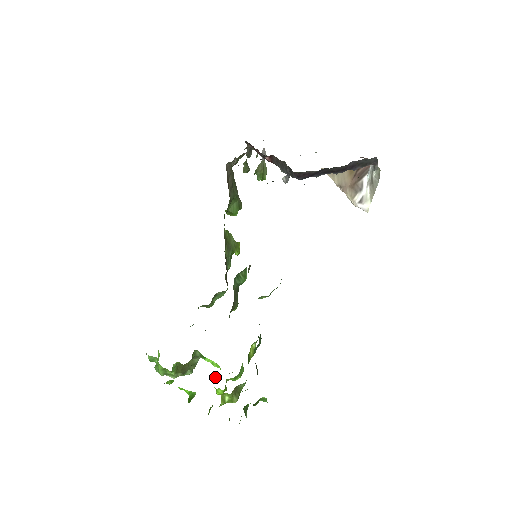
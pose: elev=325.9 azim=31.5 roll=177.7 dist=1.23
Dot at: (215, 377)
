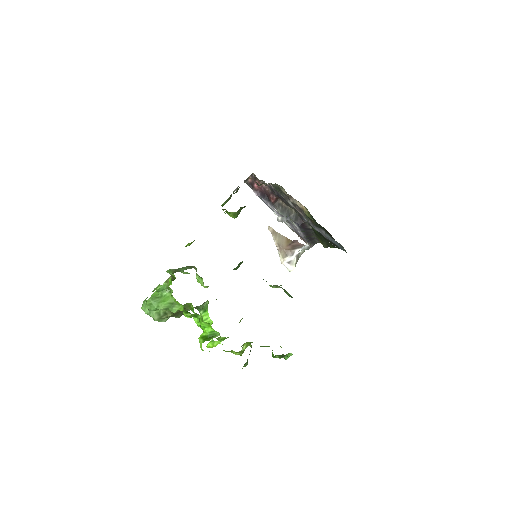
Dot at: occluded
